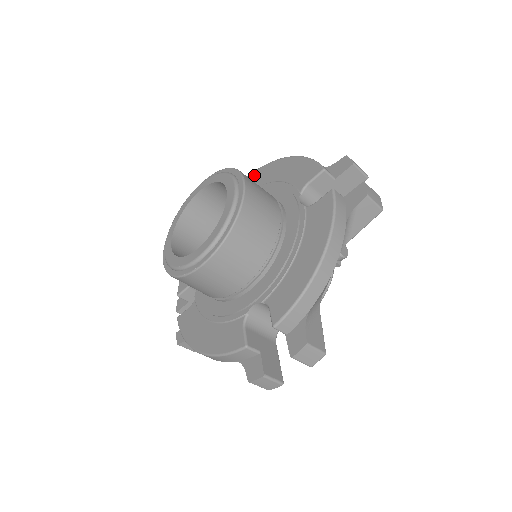
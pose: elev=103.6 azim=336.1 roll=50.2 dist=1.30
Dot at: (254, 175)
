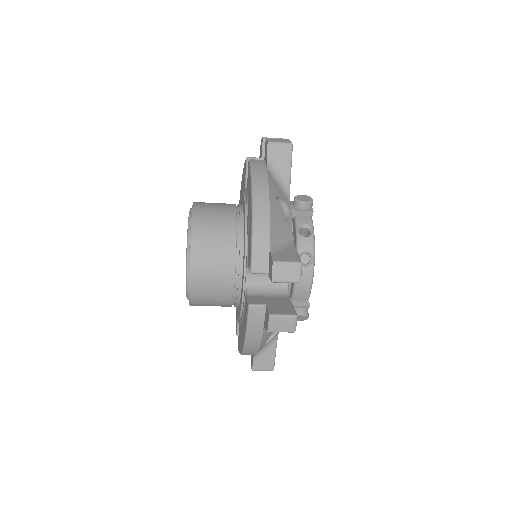
Dot at: occluded
